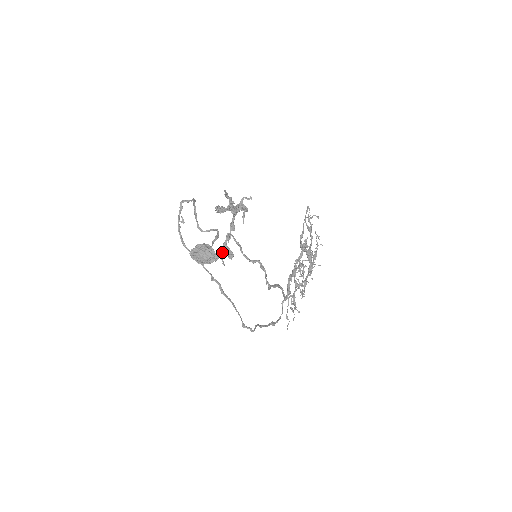
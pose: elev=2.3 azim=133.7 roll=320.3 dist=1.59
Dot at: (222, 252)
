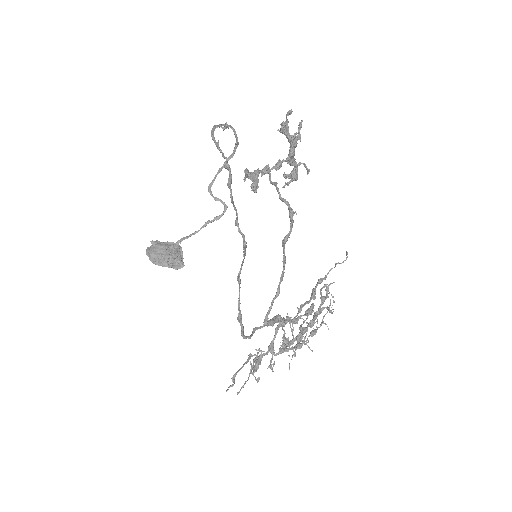
Dot at: (250, 172)
